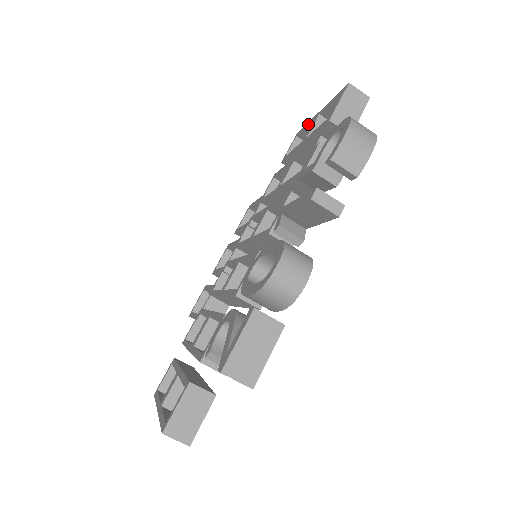
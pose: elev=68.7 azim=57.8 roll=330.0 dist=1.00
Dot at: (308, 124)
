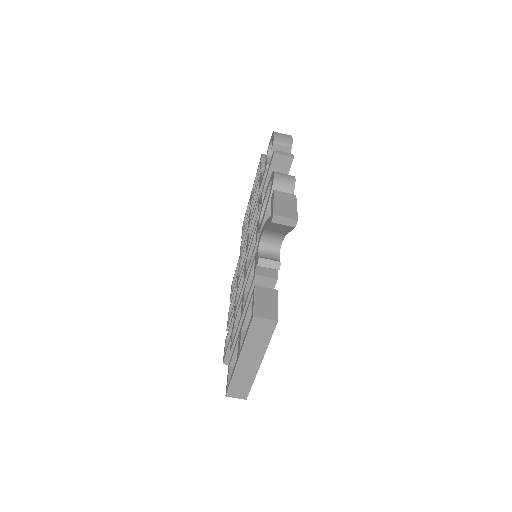
Dot at: (248, 205)
